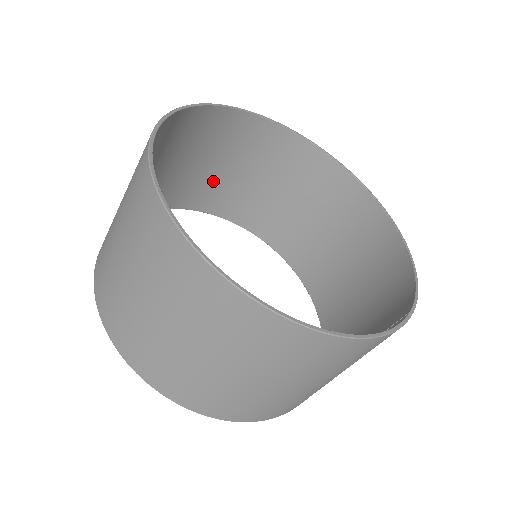
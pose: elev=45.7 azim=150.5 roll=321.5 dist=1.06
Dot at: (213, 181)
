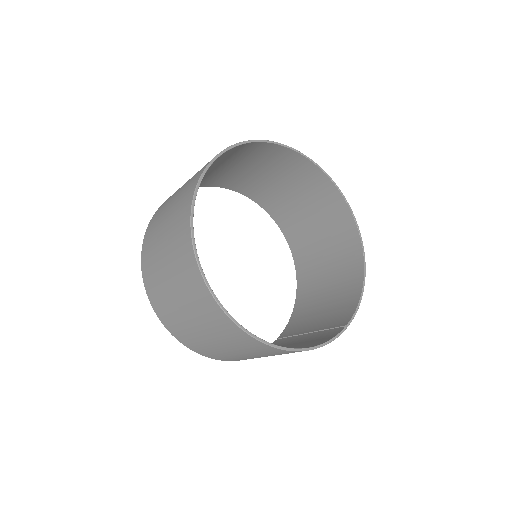
Dot at: (234, 174)
